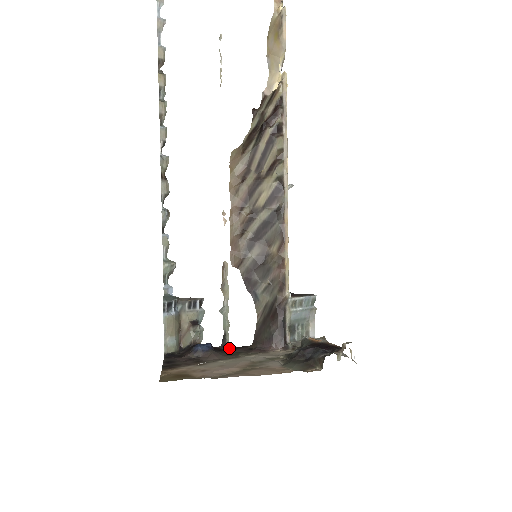
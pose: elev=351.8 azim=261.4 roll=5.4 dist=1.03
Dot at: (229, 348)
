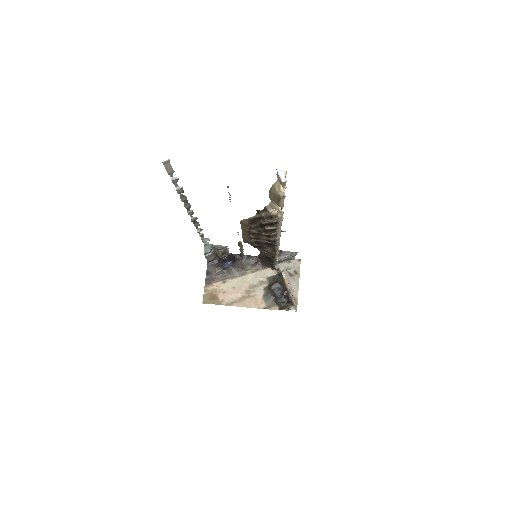
Dot at: (244, 258)
